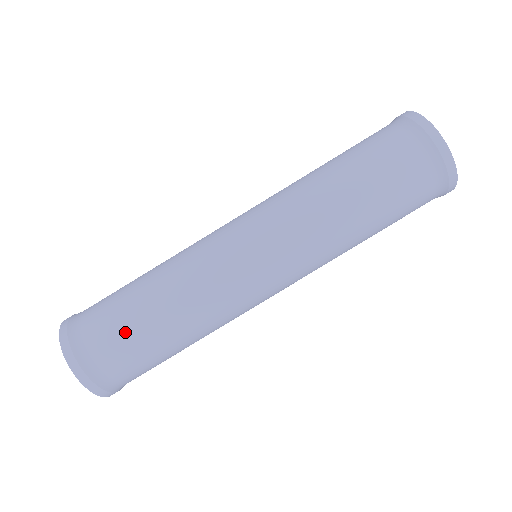
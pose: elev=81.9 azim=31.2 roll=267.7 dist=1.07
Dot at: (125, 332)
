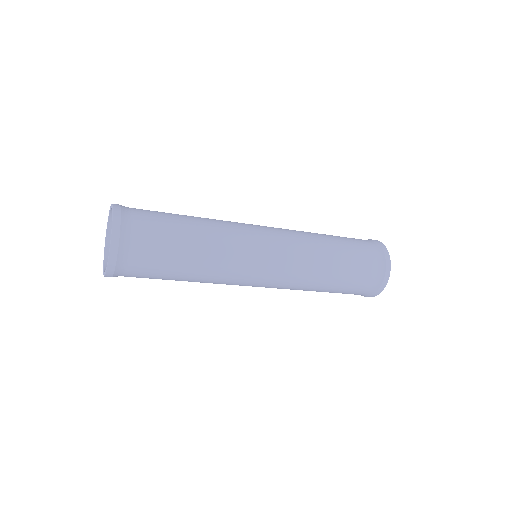
Dot at: (162, 260)
